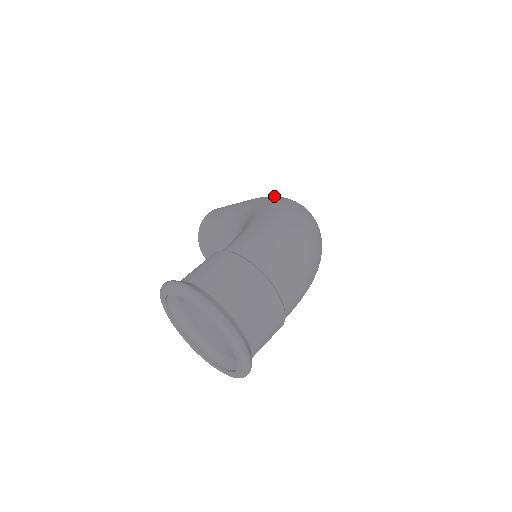
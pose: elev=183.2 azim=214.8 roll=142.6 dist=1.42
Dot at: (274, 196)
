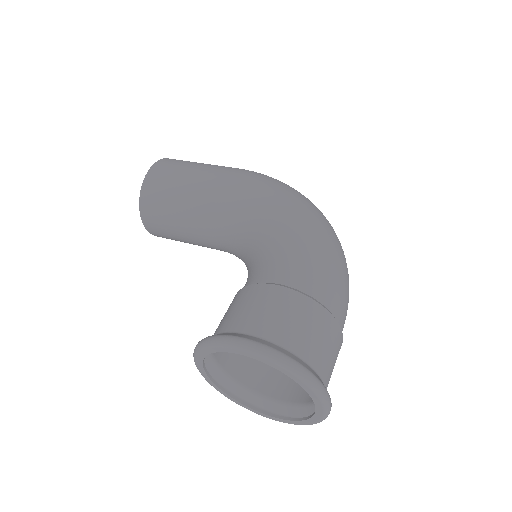
Dot at: (271, 179)
